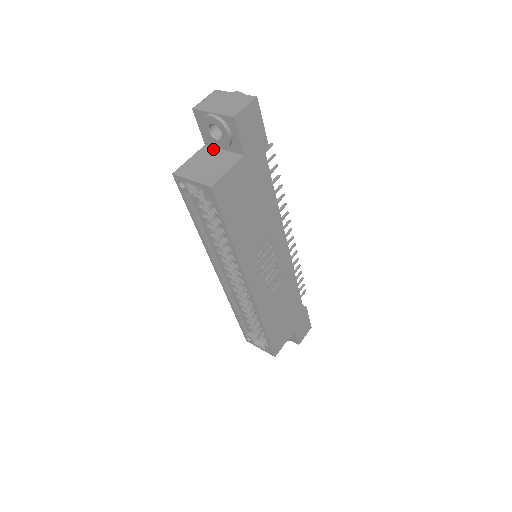
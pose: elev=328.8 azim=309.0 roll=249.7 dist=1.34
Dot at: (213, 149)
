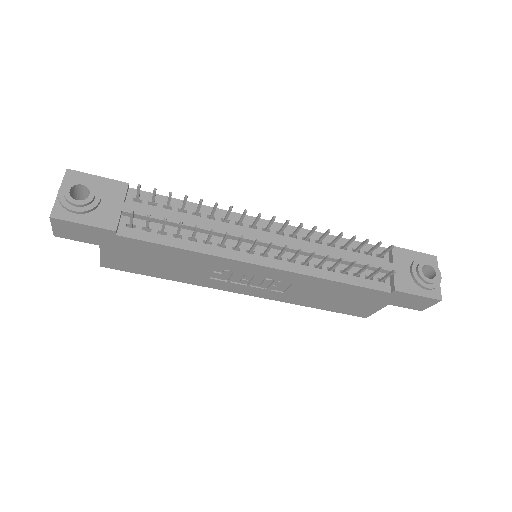
Dot at: occluded
